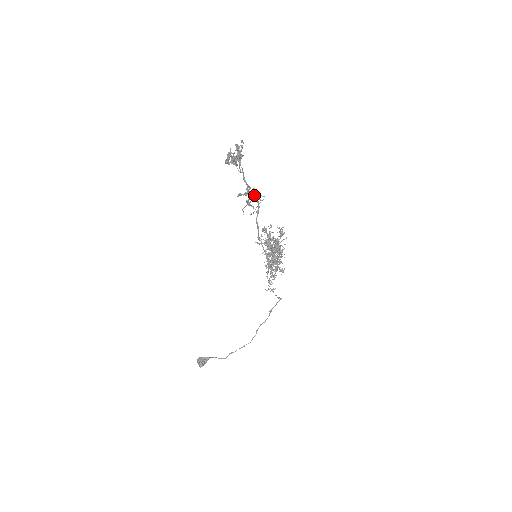
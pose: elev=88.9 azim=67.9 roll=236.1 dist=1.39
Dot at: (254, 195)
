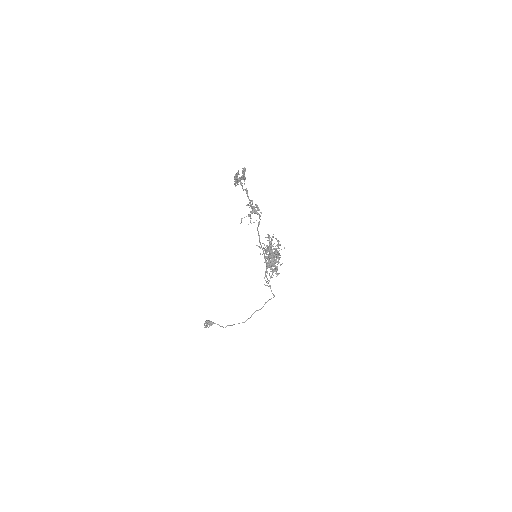
Dot at: (254, 210)
